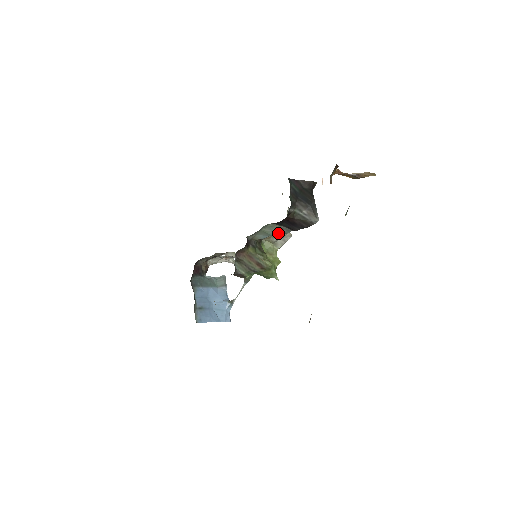
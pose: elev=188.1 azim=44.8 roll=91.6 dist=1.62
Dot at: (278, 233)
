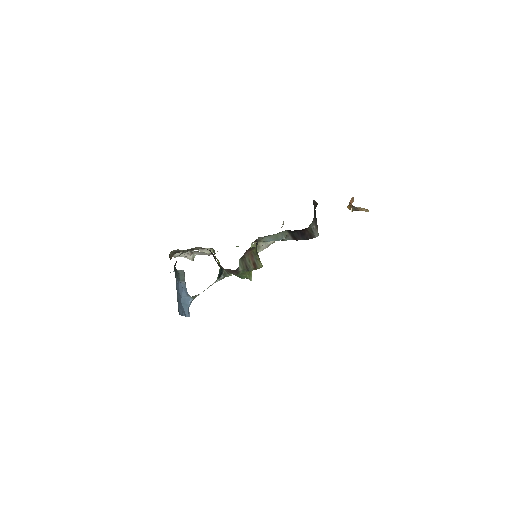
Dot at: occluded
